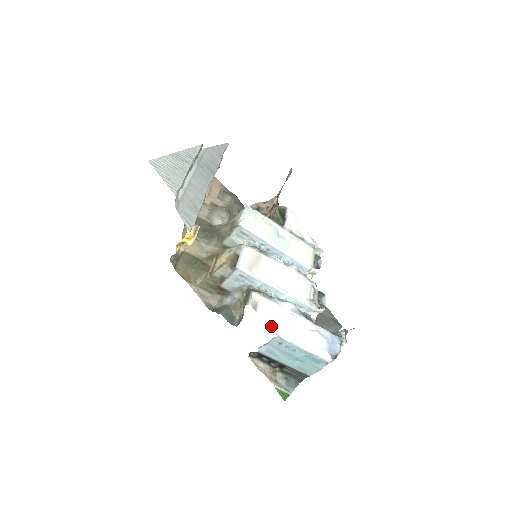
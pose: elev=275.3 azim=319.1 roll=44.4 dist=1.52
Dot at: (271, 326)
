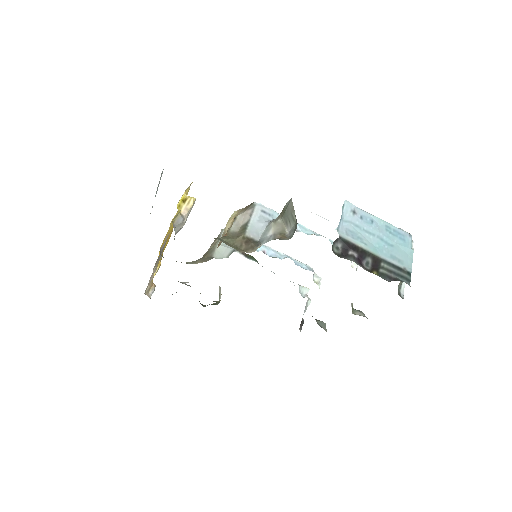
Dot at: occluded
